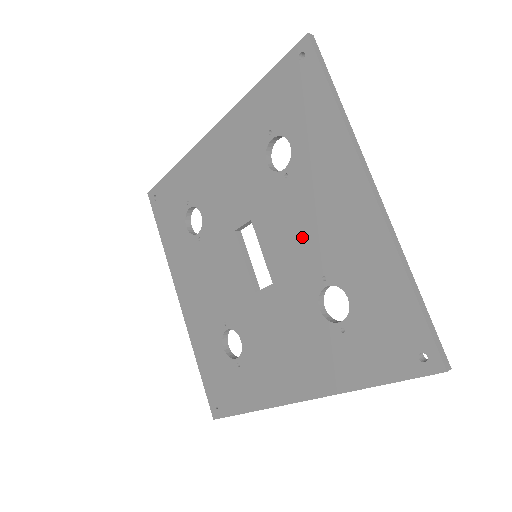
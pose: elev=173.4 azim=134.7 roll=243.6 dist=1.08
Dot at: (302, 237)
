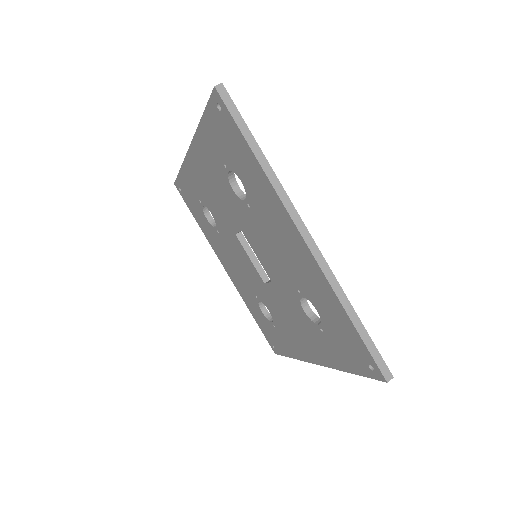
Dot at: (275, 256)
